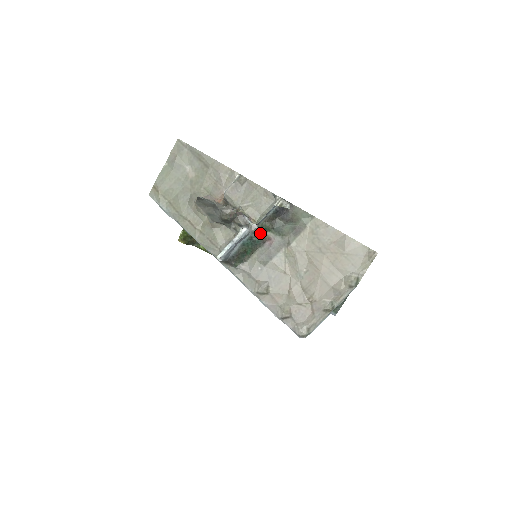
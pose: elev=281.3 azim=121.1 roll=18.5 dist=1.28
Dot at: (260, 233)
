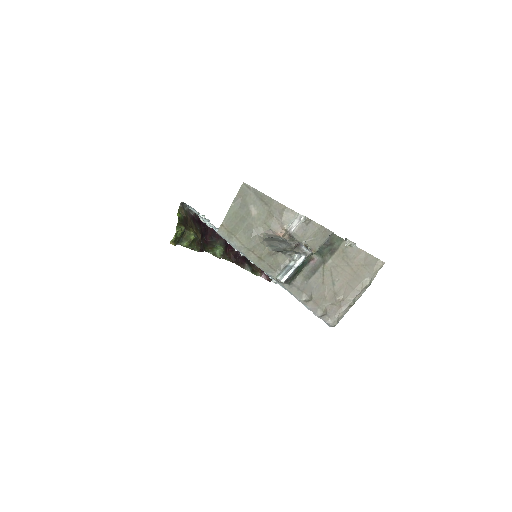
Dot at: (309, 256)
